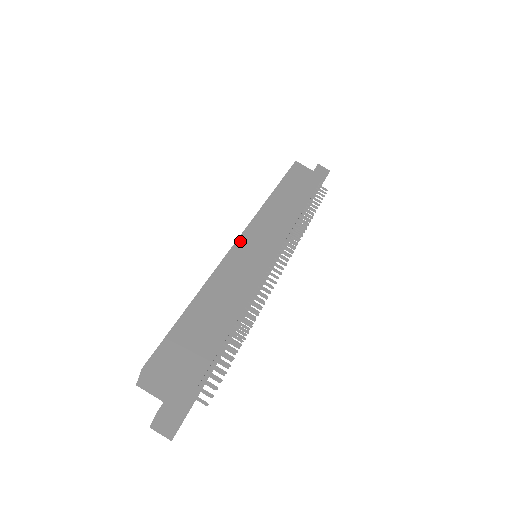
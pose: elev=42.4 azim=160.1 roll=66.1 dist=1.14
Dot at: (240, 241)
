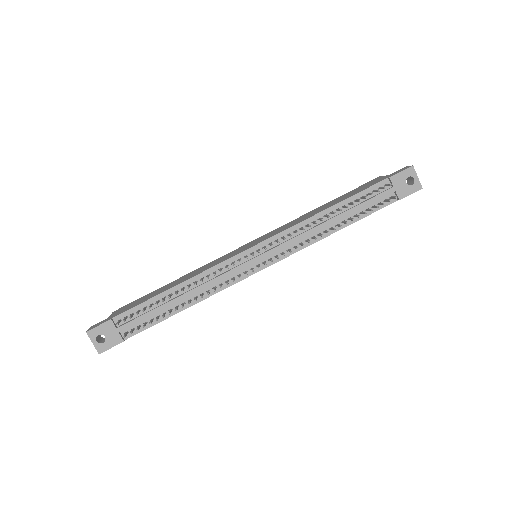
Dot at: (243, 246)
